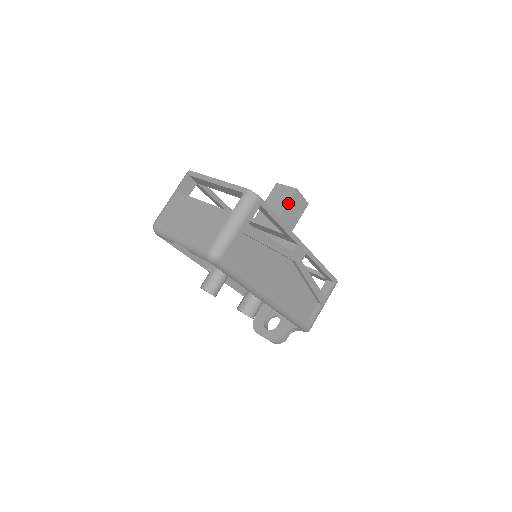
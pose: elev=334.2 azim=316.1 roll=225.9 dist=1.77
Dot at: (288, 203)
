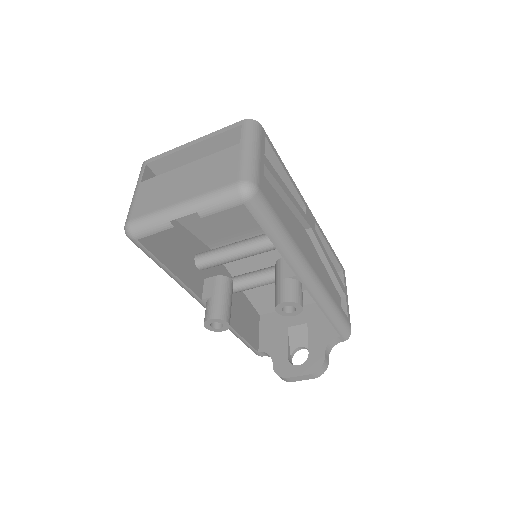
Dot at: occluded
